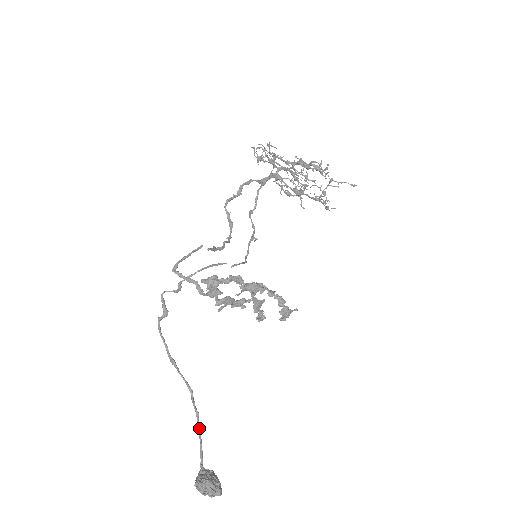
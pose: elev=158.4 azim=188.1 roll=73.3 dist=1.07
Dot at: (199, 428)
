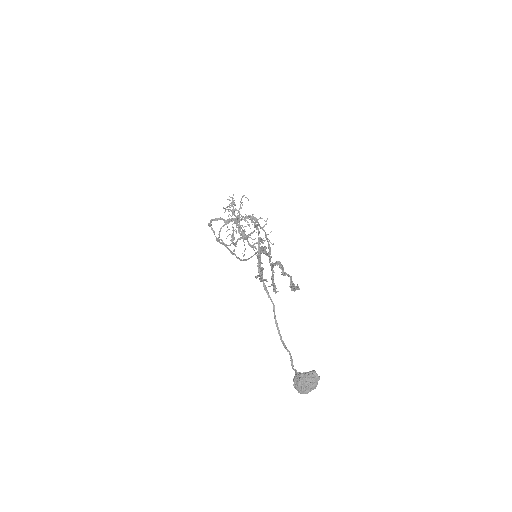
Dot at: (284, 344)
